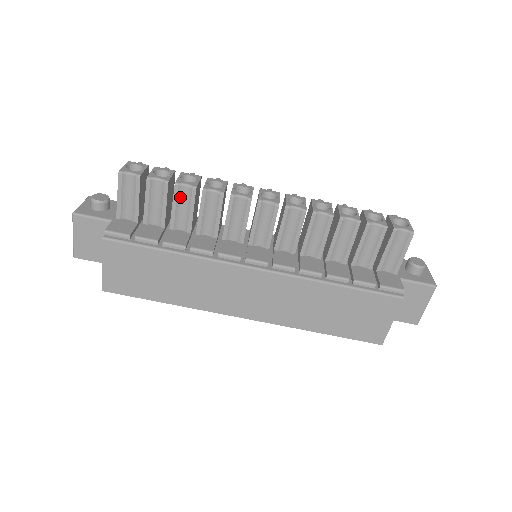
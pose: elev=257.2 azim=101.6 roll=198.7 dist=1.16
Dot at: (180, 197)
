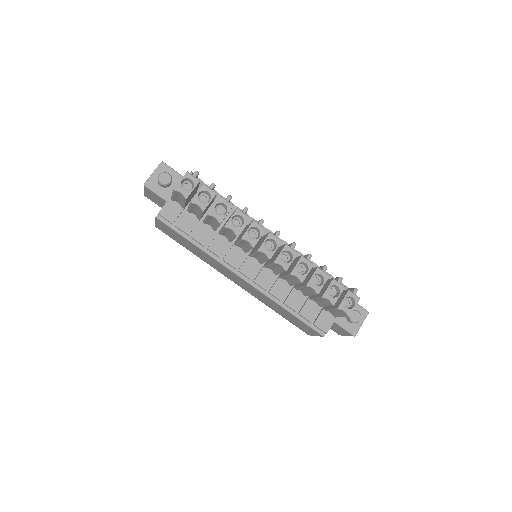
Dot at: (211, 218)
